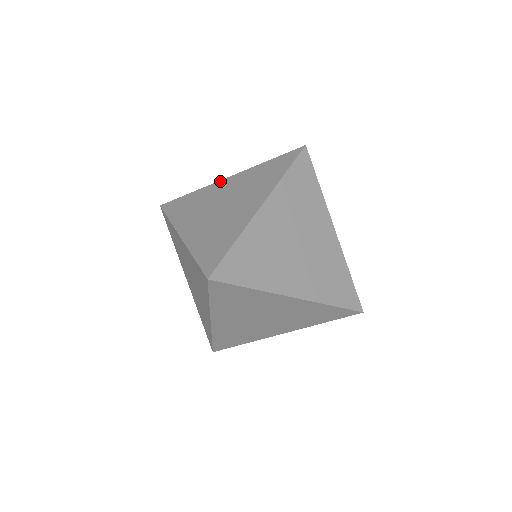
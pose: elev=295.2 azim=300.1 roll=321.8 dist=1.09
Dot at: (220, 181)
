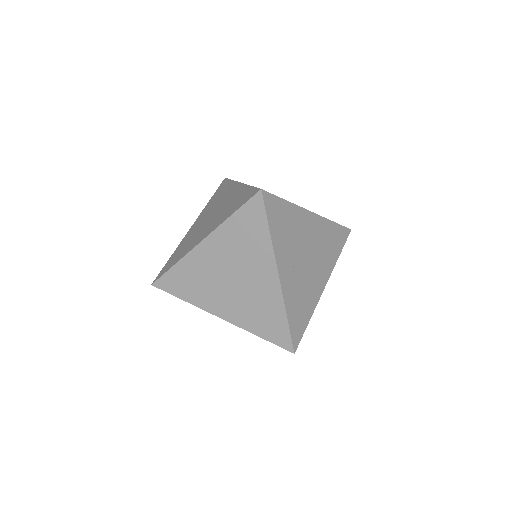
Dot at: (237, 183)
